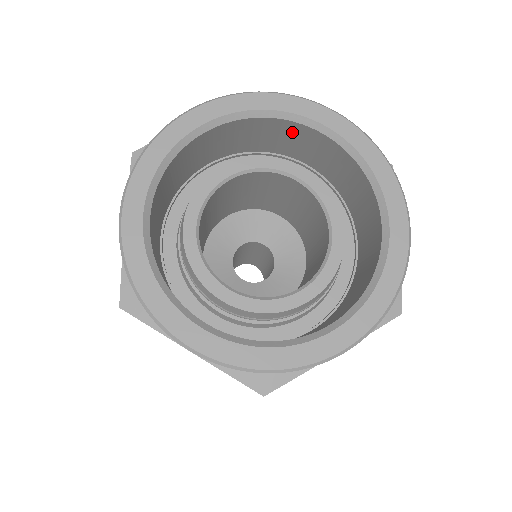
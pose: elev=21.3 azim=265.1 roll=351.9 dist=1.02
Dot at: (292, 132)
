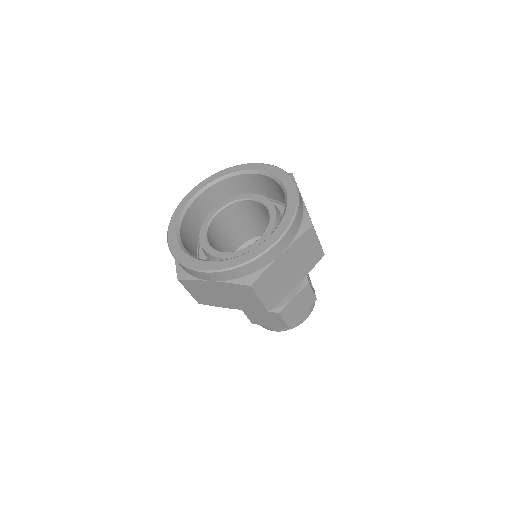
Dot at: (239, 182)
